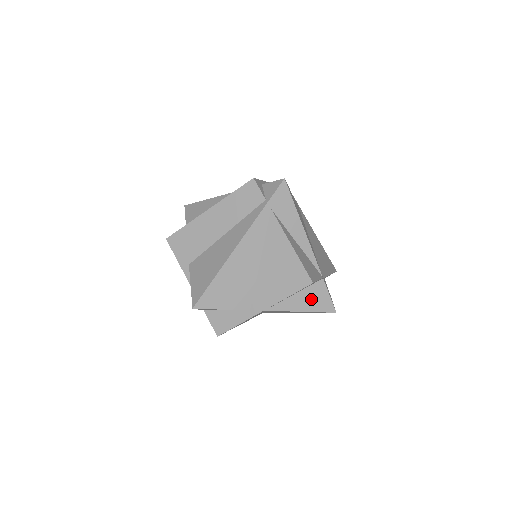
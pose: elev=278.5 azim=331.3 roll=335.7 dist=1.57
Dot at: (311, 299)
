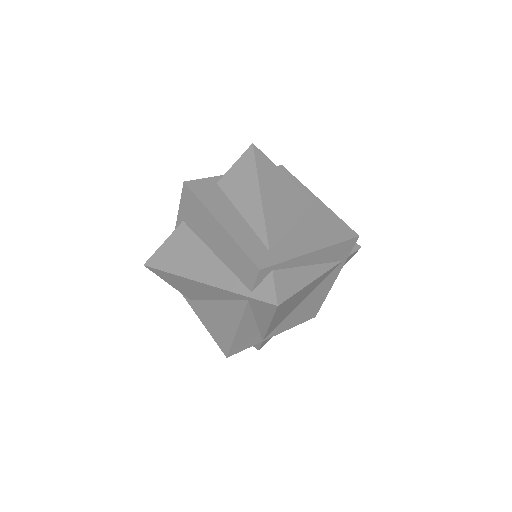
Dot at: occluded
